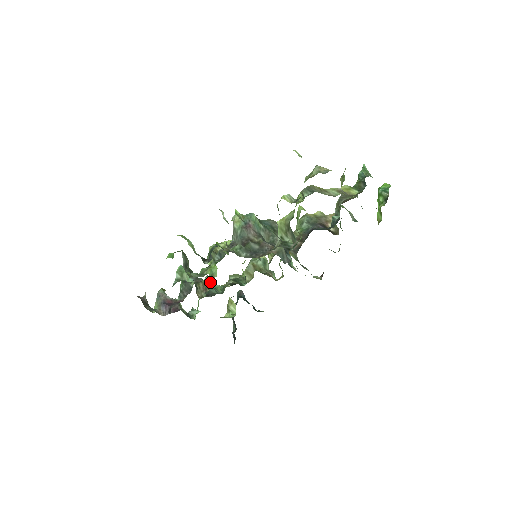
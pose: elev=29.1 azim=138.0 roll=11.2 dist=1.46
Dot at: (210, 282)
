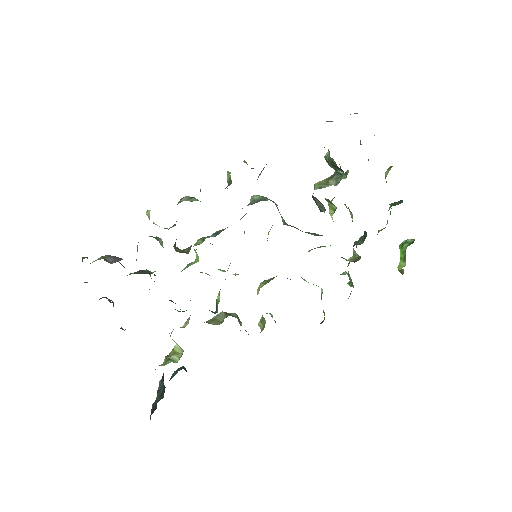
Dot at: occluded
